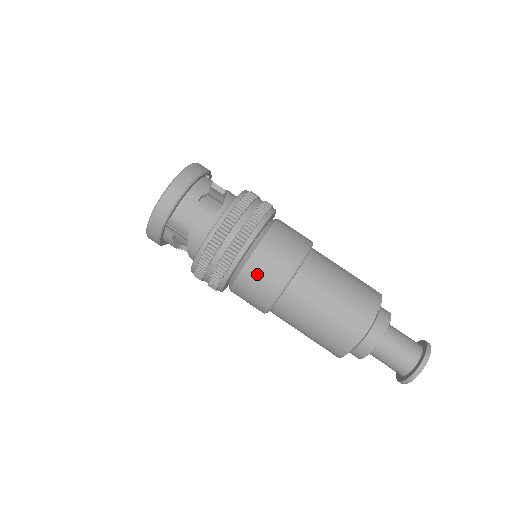
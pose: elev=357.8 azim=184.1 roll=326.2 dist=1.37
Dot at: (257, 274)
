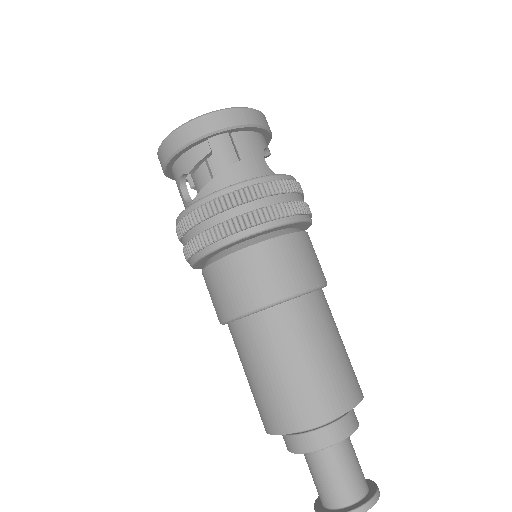
Dot at: (284, 256)
